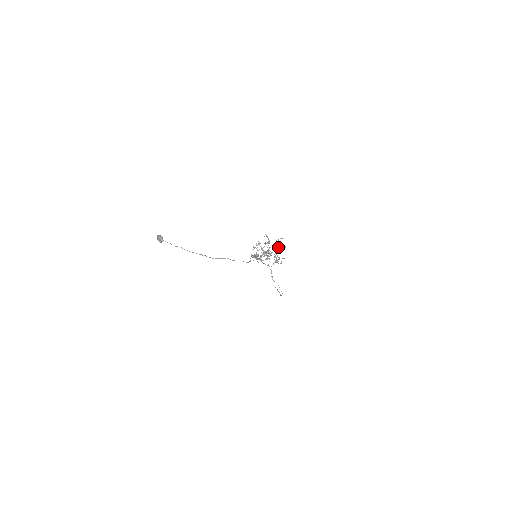
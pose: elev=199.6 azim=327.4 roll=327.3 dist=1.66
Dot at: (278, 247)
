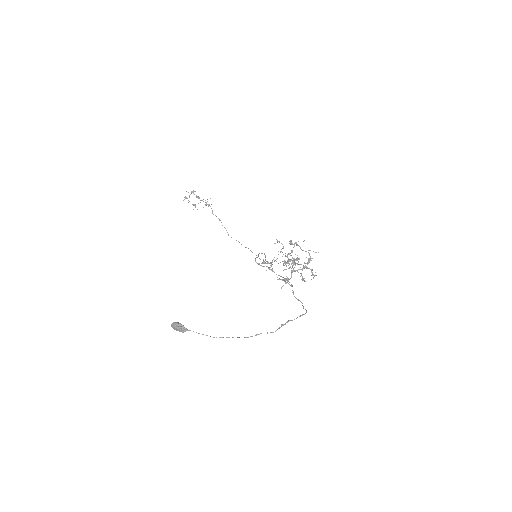
Dot at: occluded
